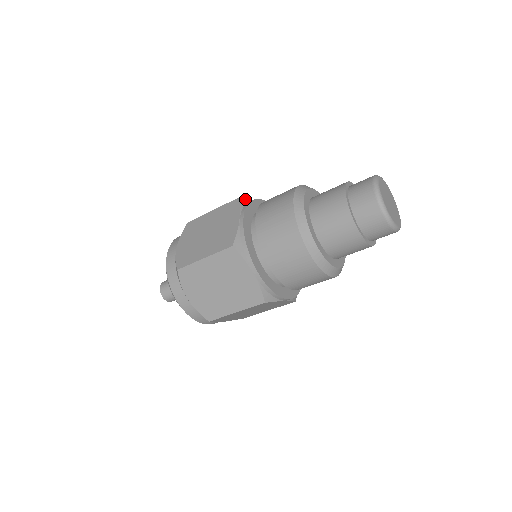
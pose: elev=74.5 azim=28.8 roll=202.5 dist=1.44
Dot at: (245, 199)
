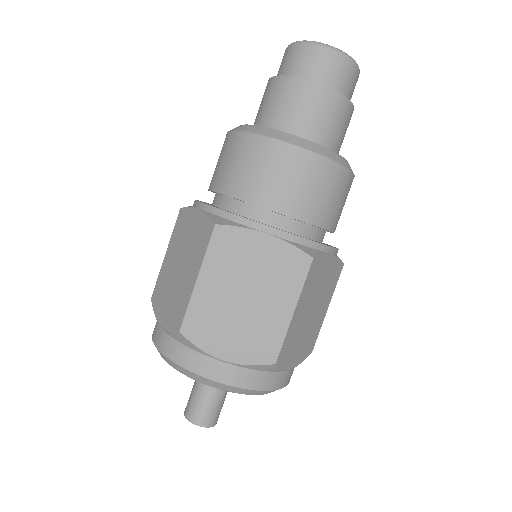
Dot at: occluded
